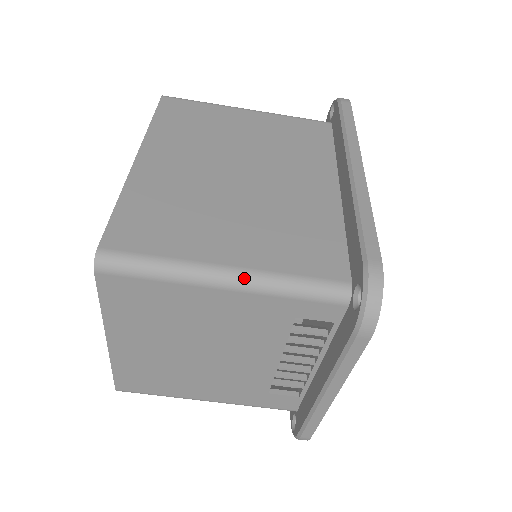
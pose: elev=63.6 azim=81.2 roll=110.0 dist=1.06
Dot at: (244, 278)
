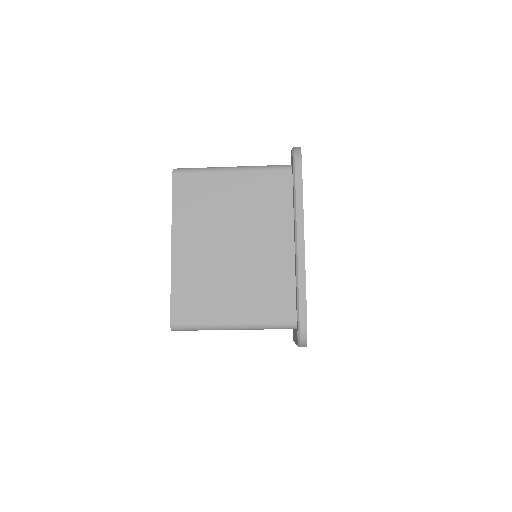
Dot at: (242, 326)
